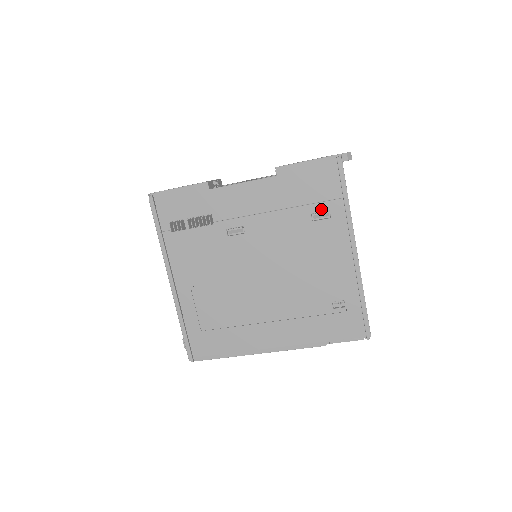
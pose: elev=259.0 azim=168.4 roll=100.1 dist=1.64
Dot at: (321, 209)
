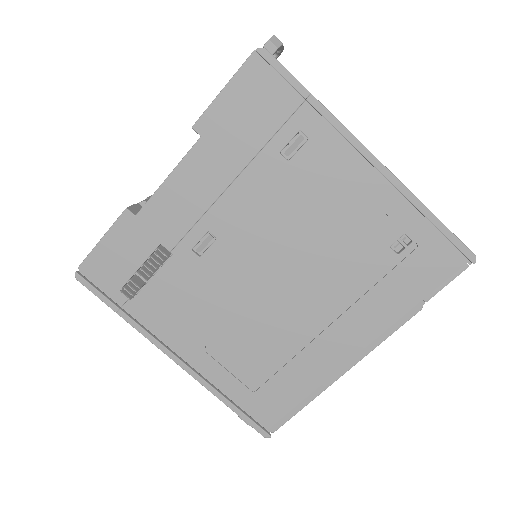
Dot at: (287, 137)
